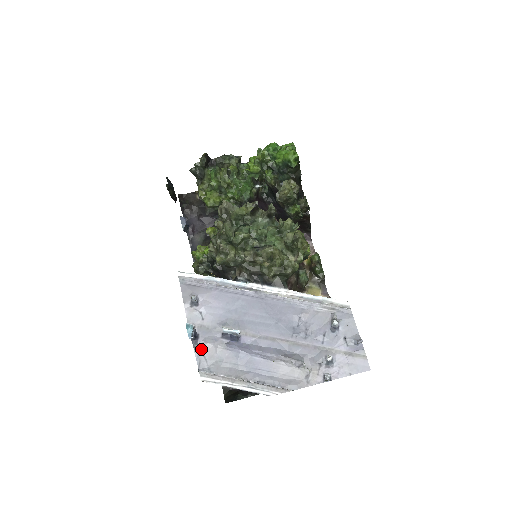
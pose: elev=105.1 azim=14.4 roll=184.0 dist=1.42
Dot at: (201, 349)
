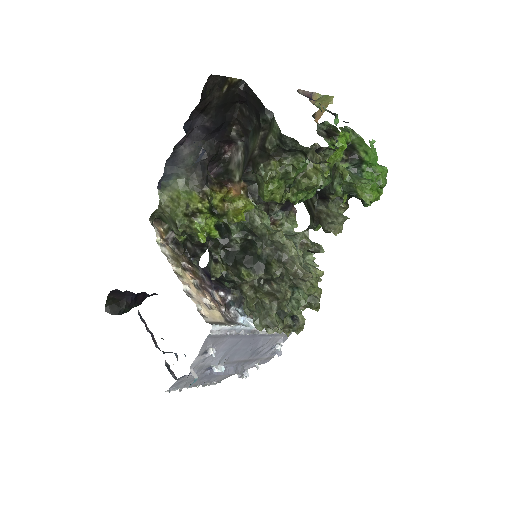
Dot at: (183, 379)
